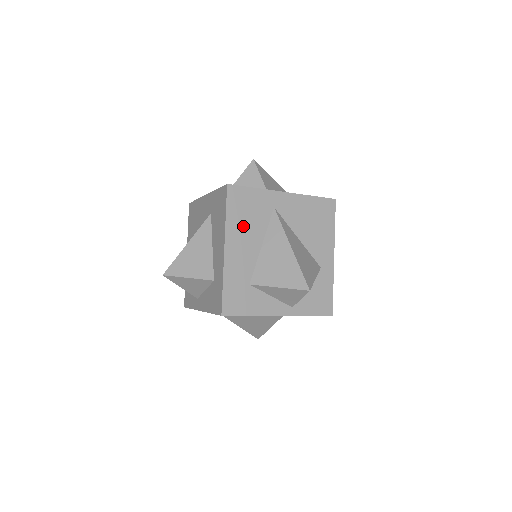
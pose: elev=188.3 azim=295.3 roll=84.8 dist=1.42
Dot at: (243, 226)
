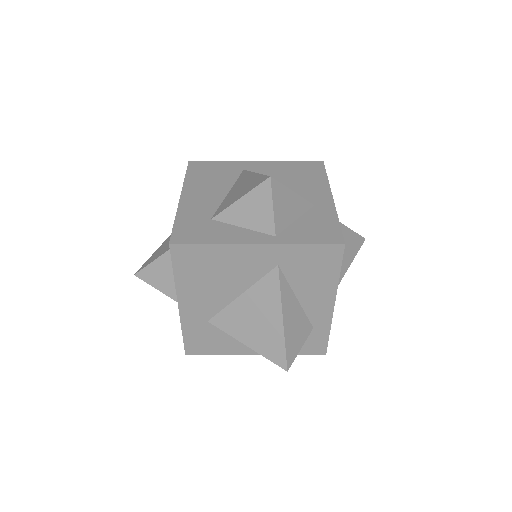
Dot at: (205, 182)
